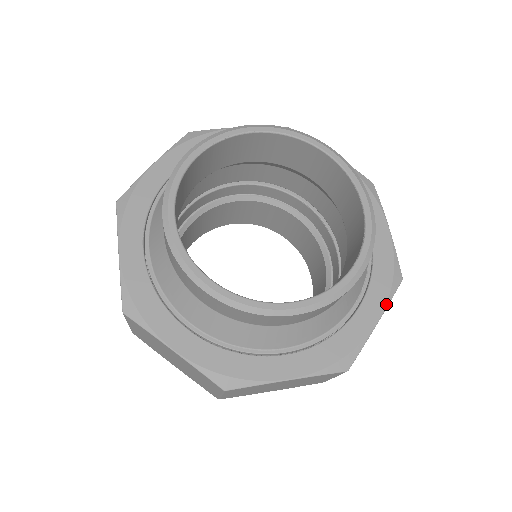
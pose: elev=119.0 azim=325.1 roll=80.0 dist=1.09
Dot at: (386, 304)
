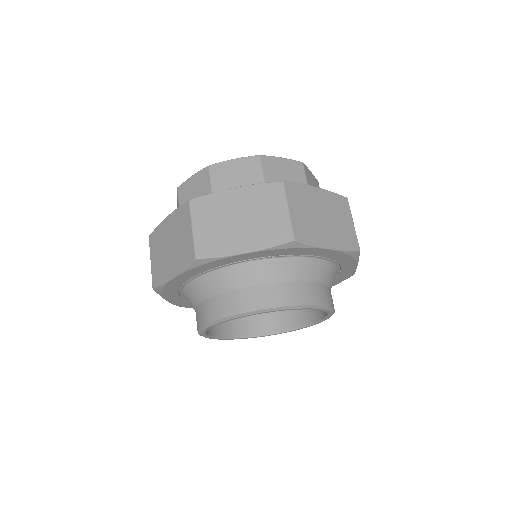
Dot at: occluded
